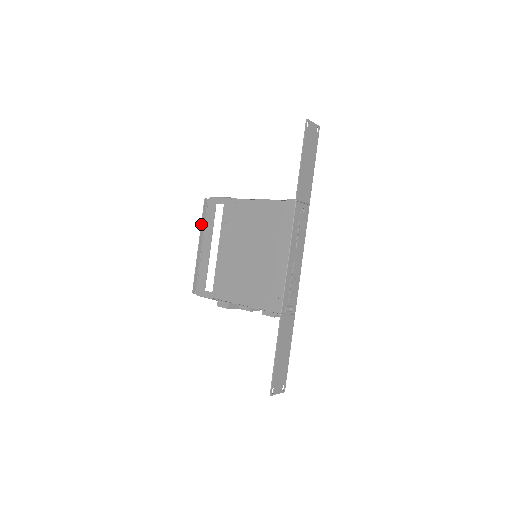
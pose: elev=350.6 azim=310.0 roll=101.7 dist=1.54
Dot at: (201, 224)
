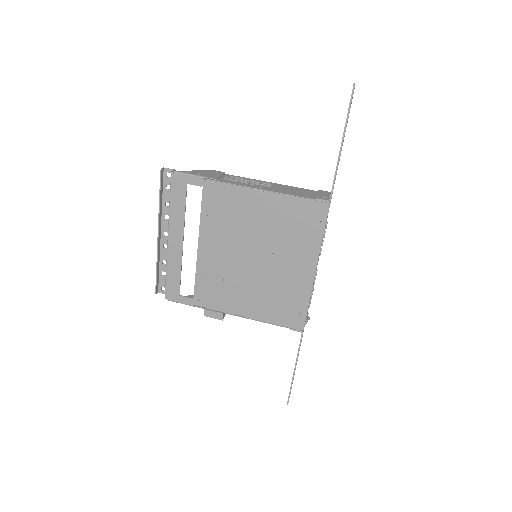
Dot at: (159, 207)
